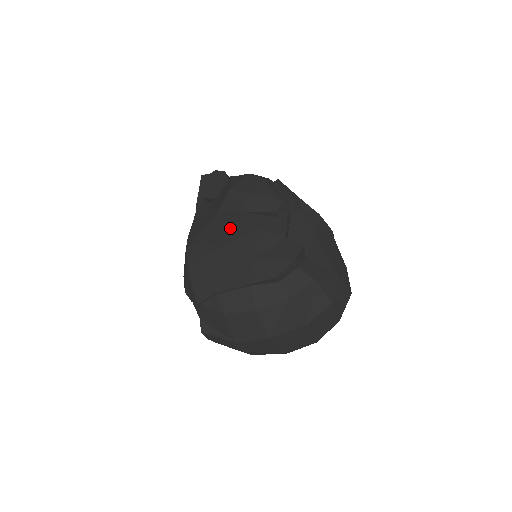
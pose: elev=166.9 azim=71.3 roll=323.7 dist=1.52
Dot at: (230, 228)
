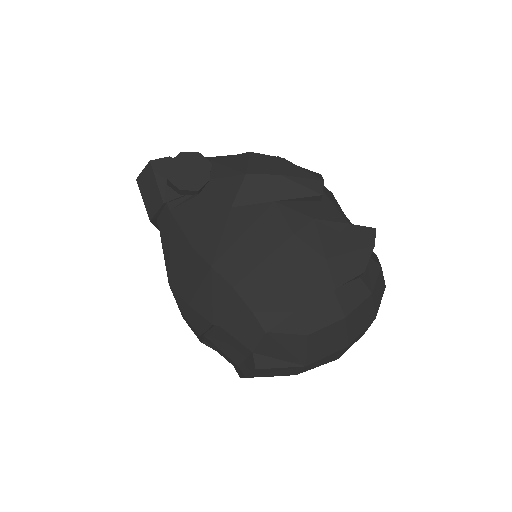
Dot at: (271, 224)
